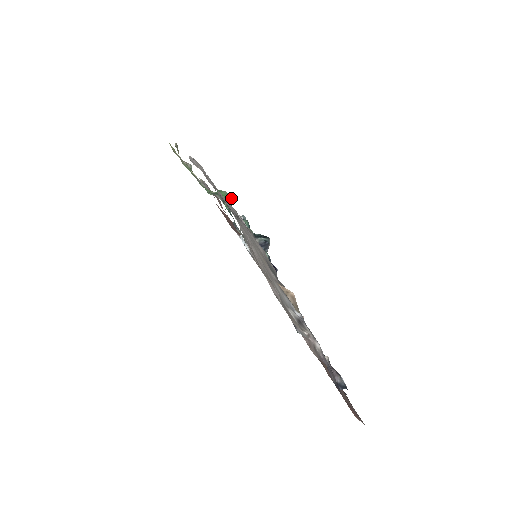
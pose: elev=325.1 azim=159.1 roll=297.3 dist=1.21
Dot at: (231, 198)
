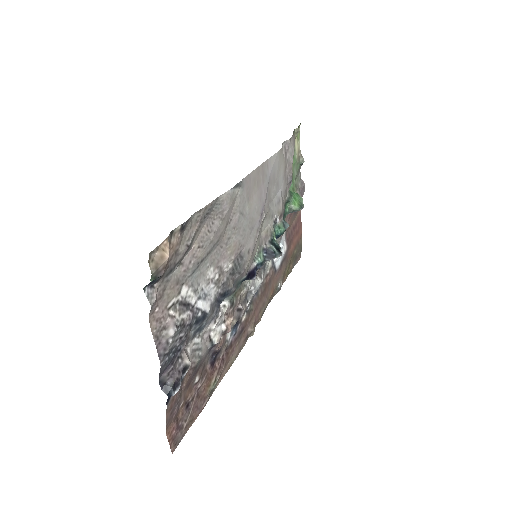
Dot at: (299, 206)
